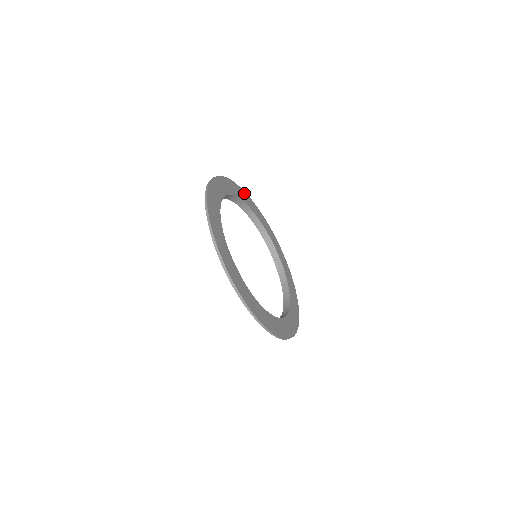
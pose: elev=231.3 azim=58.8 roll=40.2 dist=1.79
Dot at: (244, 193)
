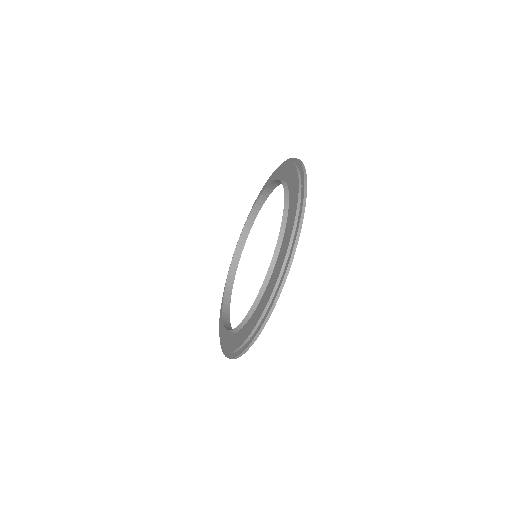
Dot at: occluded
